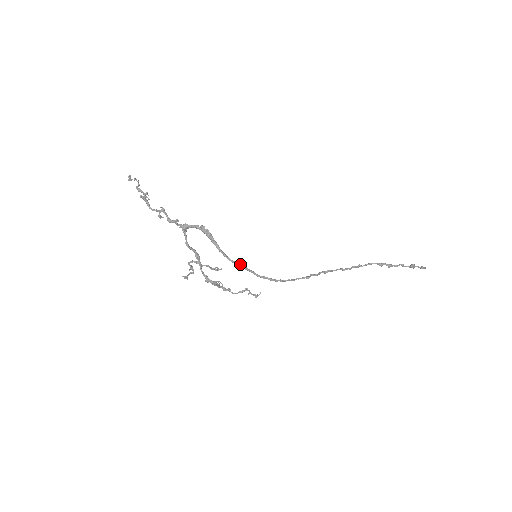
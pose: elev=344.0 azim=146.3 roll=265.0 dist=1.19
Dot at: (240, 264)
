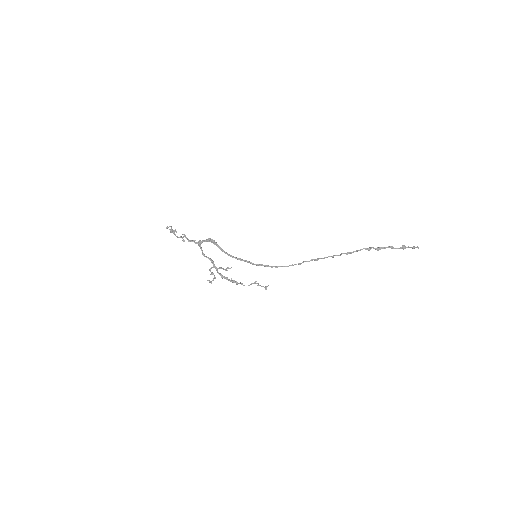
Dot at: (240, 258)
